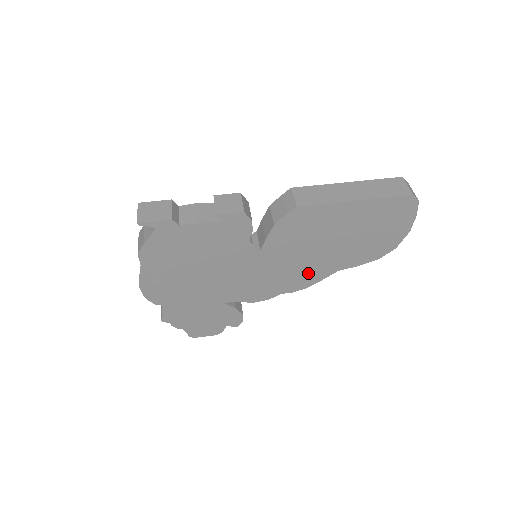
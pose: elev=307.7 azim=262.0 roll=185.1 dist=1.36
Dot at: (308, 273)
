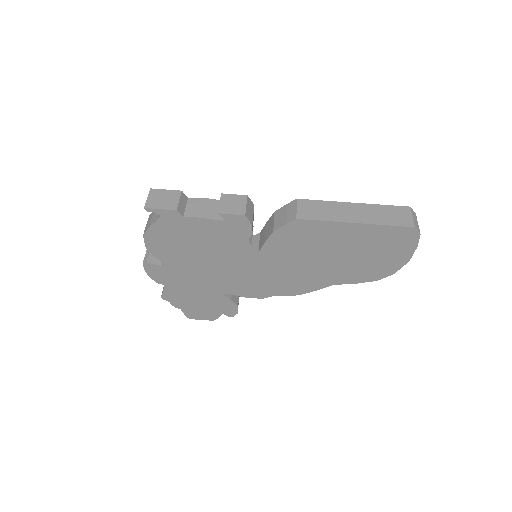
Dot at: (304, 281)
